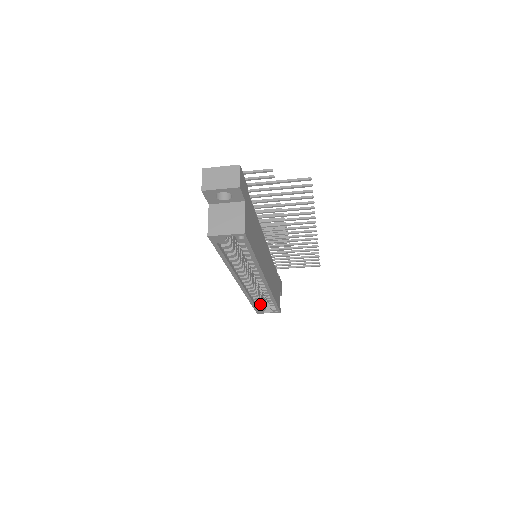
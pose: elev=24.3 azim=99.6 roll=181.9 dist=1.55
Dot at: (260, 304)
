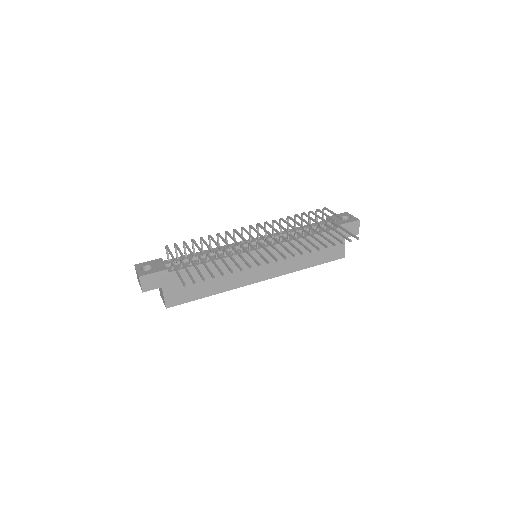
Dot at: occluded
